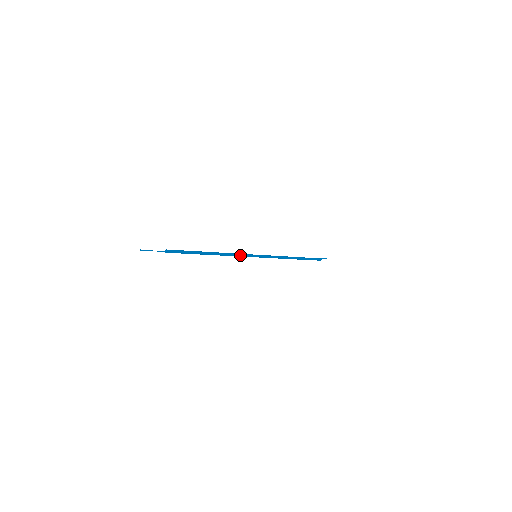
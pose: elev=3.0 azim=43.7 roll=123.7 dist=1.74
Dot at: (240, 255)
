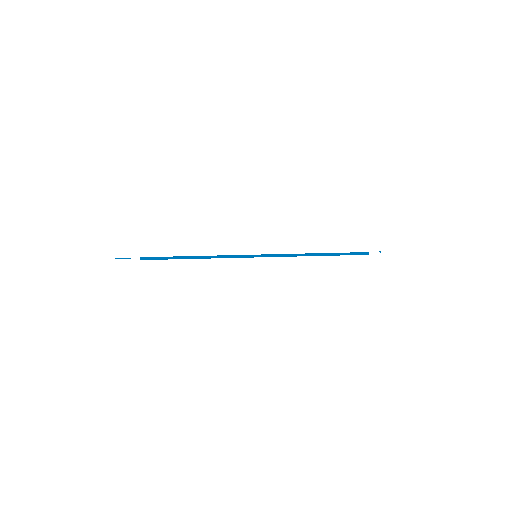
Dot at: (232, 257)
